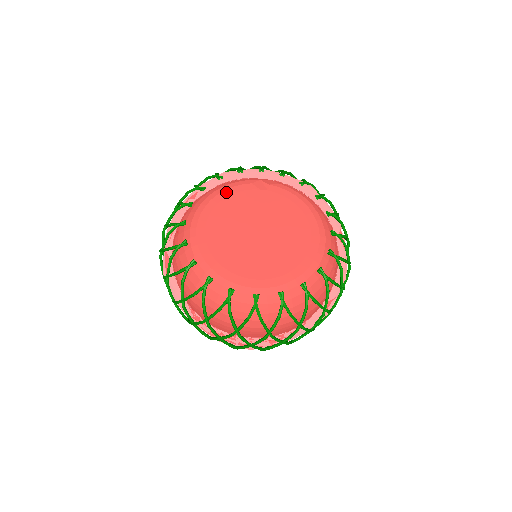
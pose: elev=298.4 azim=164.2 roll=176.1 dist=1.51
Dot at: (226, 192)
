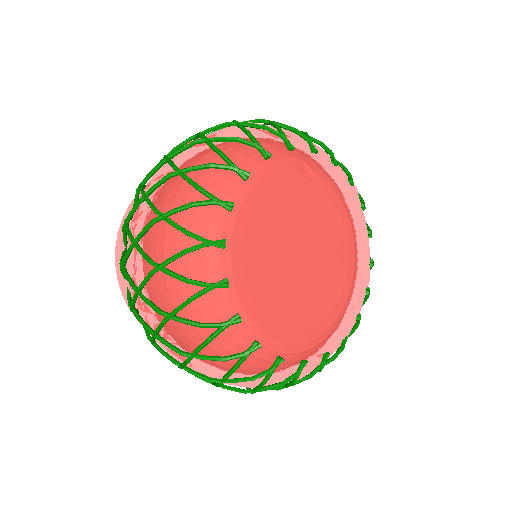
Dot at: (278, 190)
